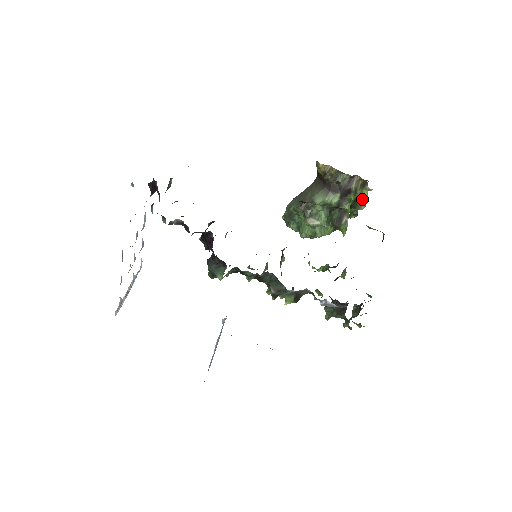
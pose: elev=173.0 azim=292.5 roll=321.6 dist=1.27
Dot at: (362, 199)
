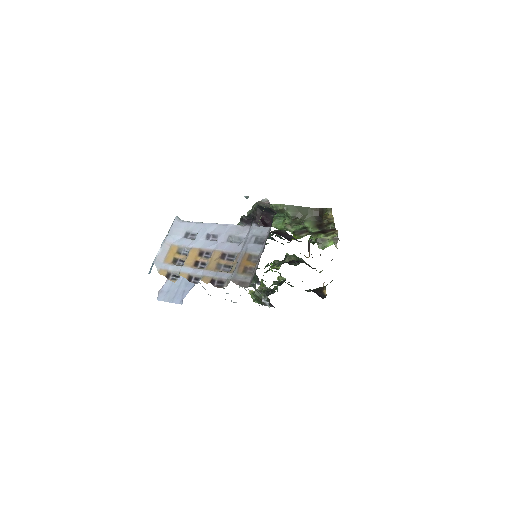
Dot at: (326, 244)
